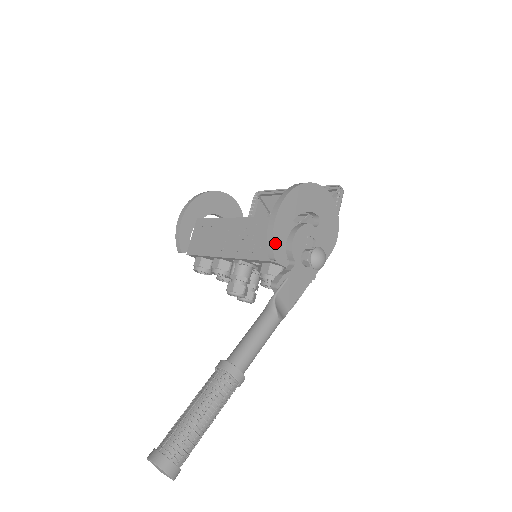
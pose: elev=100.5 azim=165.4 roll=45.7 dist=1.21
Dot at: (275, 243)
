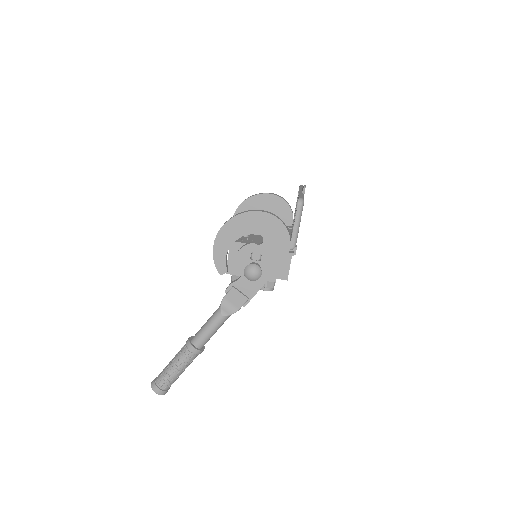
Dot at: (217, 263)
